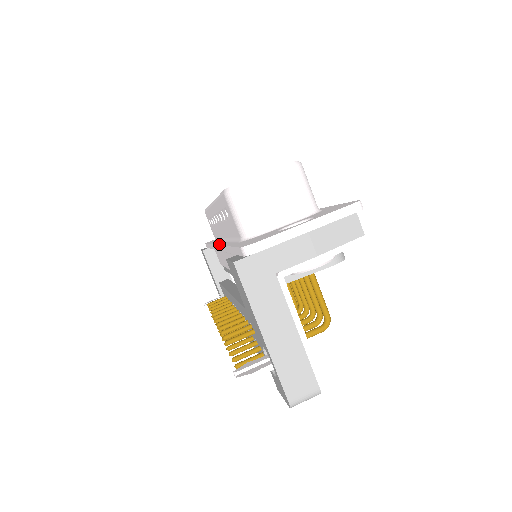
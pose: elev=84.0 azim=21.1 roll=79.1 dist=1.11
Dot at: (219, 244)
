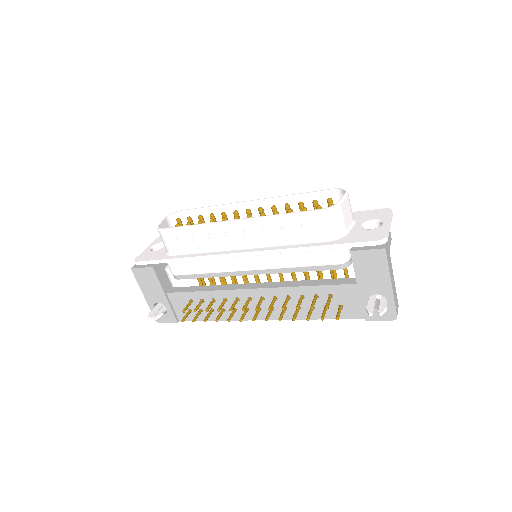
Dot at: (258, 250)
